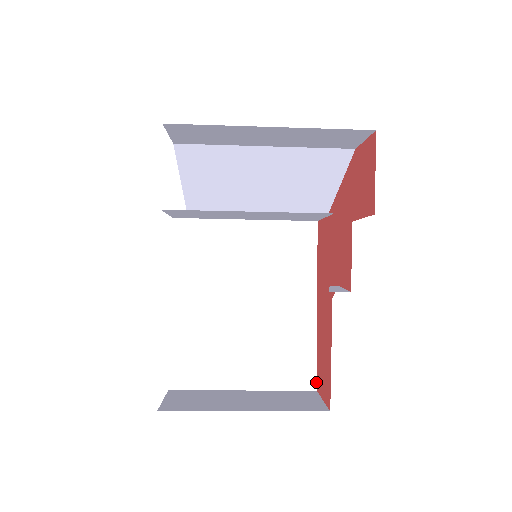
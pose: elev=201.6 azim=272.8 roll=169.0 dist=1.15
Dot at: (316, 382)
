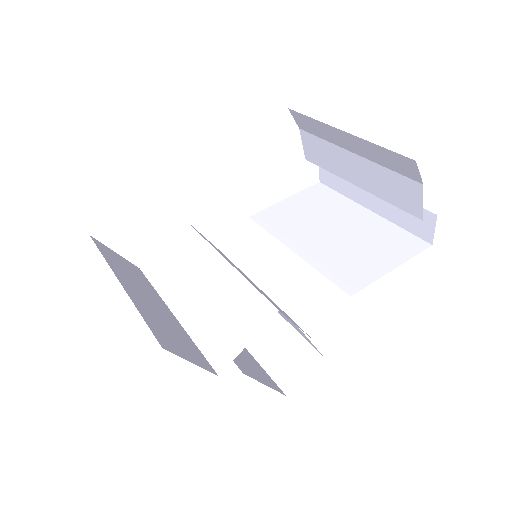
Dot at: (320, 353)
